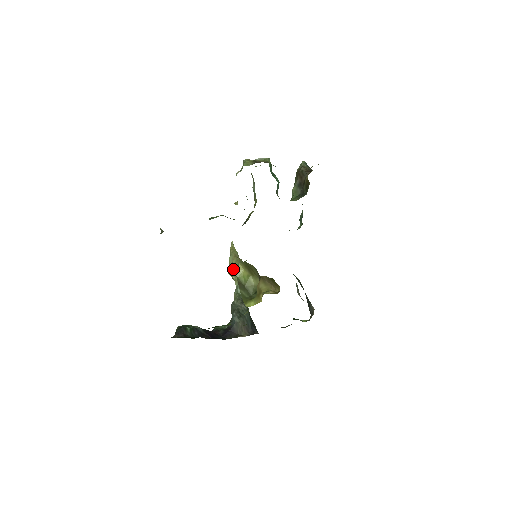
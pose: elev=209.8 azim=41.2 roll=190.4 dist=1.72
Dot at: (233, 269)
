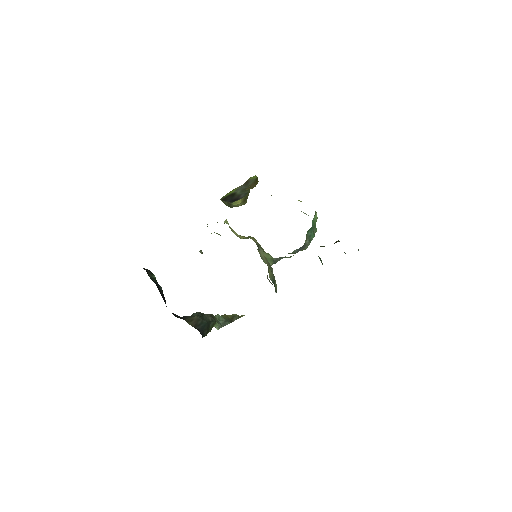
Dot at: occluded
